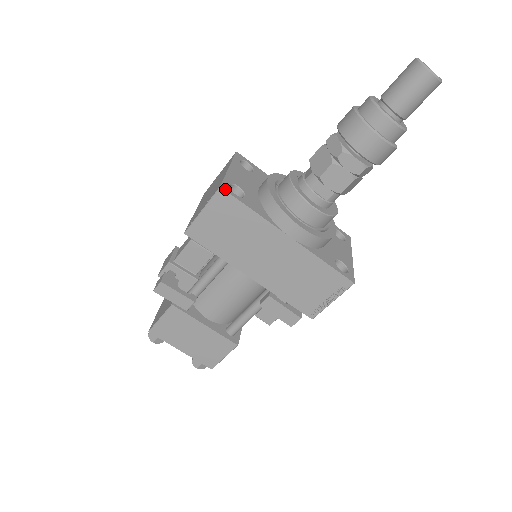
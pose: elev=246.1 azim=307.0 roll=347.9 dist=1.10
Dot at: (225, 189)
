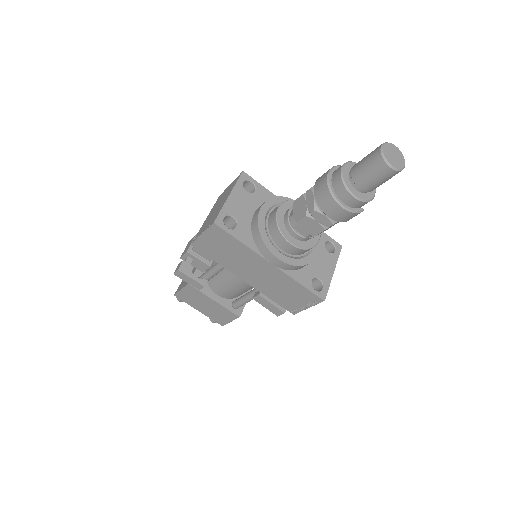
Dot at: (218, 224)
